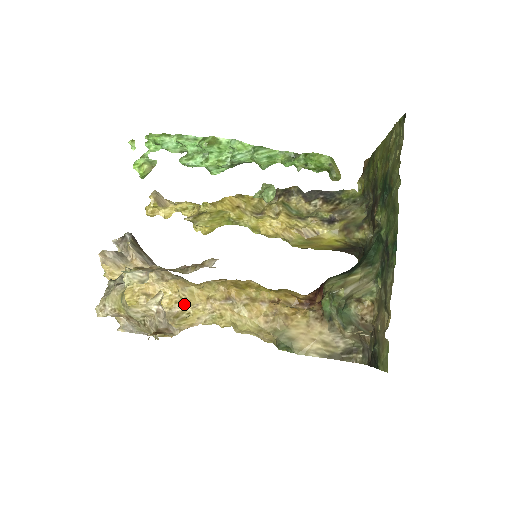
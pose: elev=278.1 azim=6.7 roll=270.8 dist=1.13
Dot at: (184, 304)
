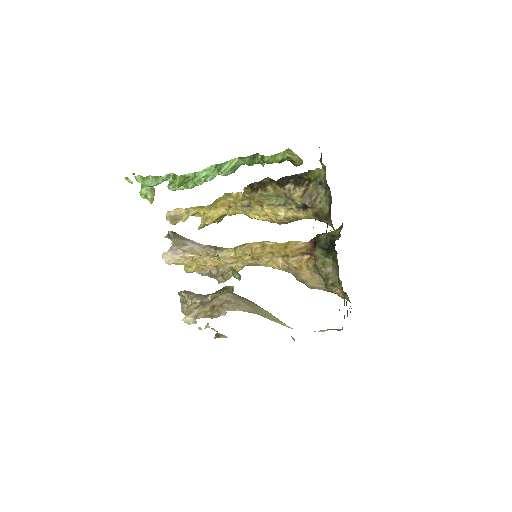
Dot at: (229, 263)
